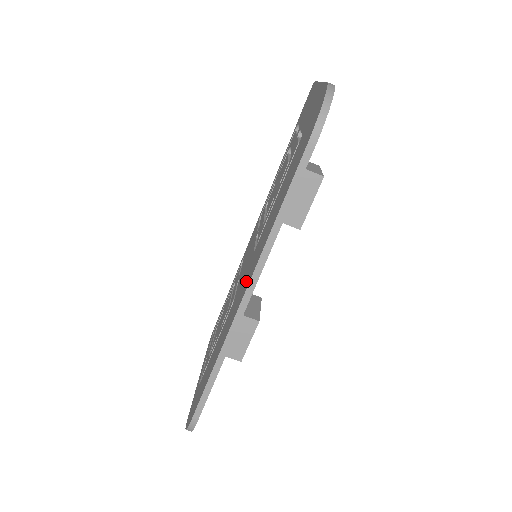
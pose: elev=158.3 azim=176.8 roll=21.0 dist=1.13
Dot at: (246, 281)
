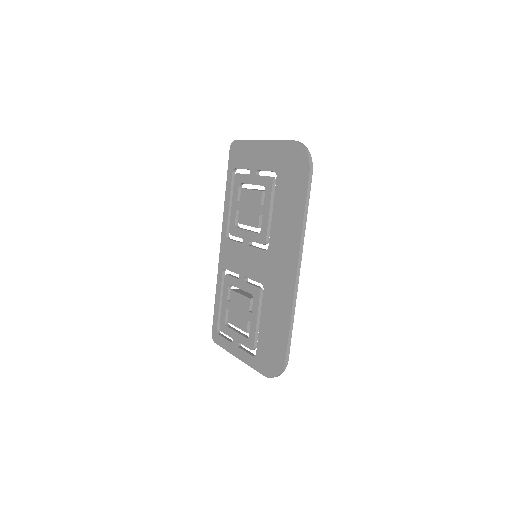
Dot at: (286, 263)
